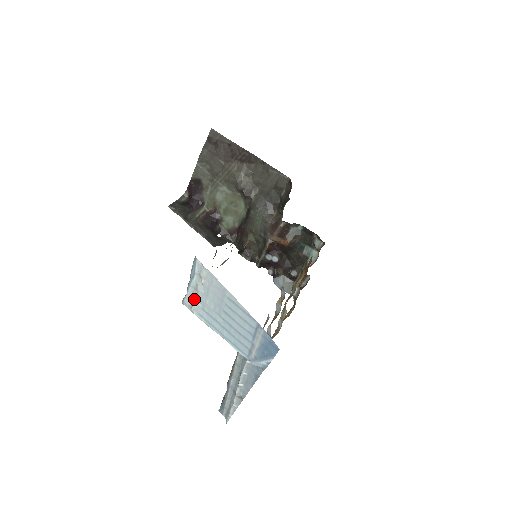
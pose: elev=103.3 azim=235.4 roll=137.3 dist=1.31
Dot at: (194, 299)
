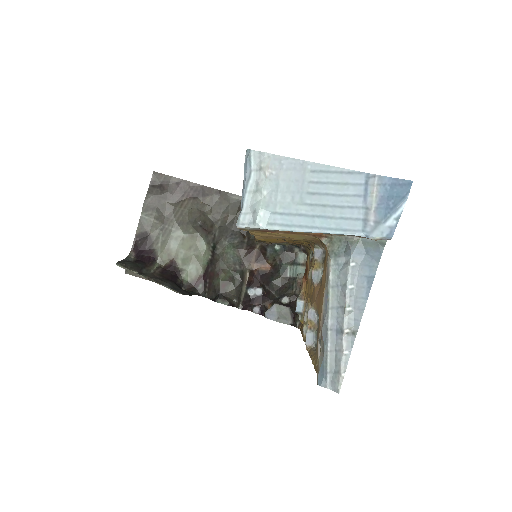
Dot at: (257, 205)
